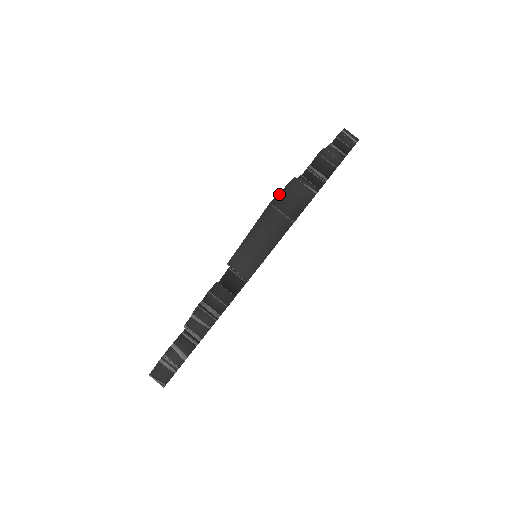
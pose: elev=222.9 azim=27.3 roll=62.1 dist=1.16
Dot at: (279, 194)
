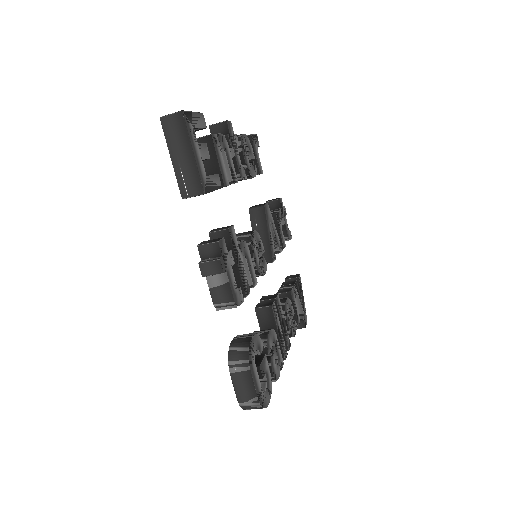
Dot at: occluded
